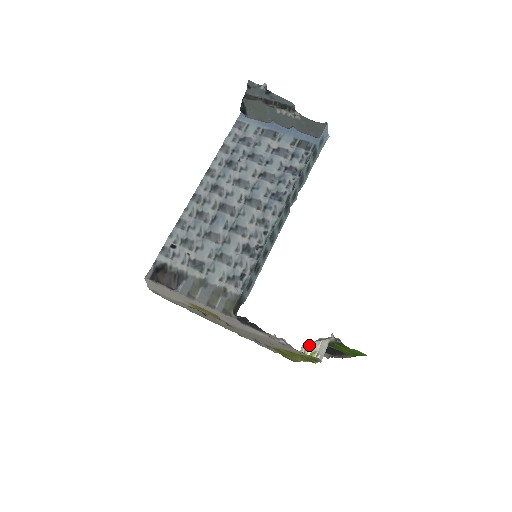
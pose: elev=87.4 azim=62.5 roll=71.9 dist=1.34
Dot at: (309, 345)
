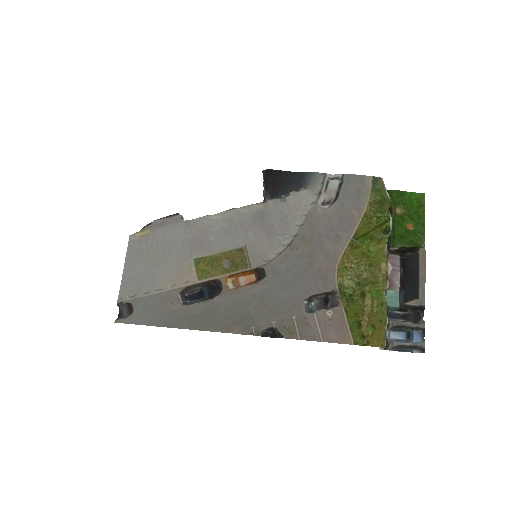
Dot at: occluded
